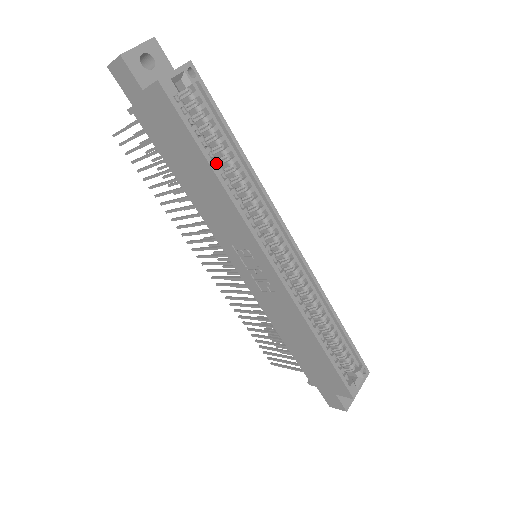
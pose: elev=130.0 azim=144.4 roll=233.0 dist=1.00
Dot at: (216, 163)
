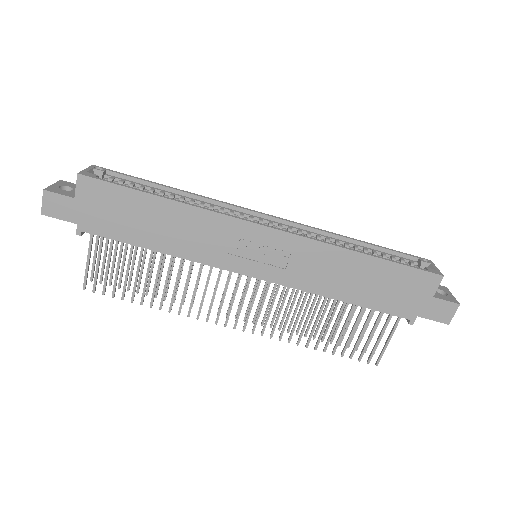
Dot at: occluded
